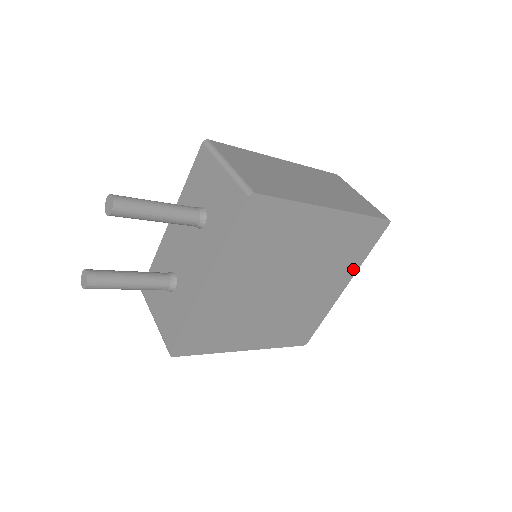
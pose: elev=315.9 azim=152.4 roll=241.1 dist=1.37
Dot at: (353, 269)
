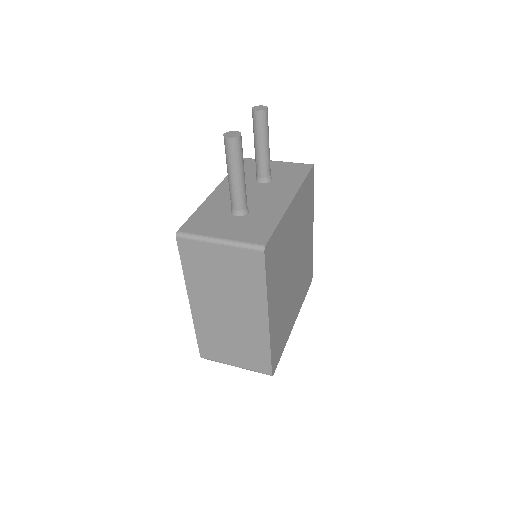
Dot at: (300, 305)
